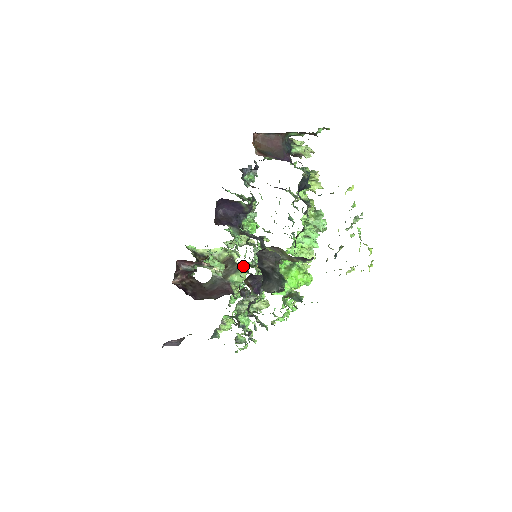
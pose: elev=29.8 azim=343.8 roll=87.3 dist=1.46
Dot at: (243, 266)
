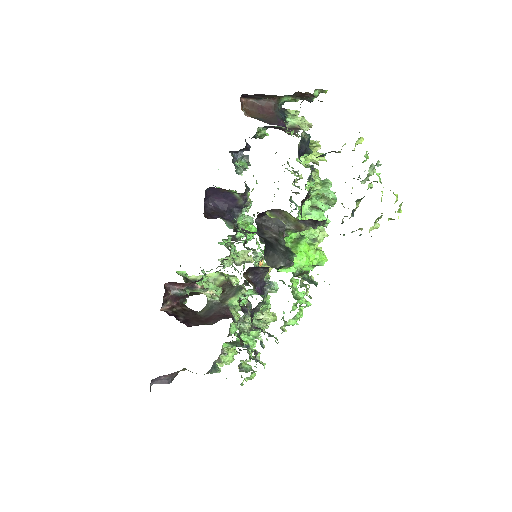
Dot at: (243, 287)
